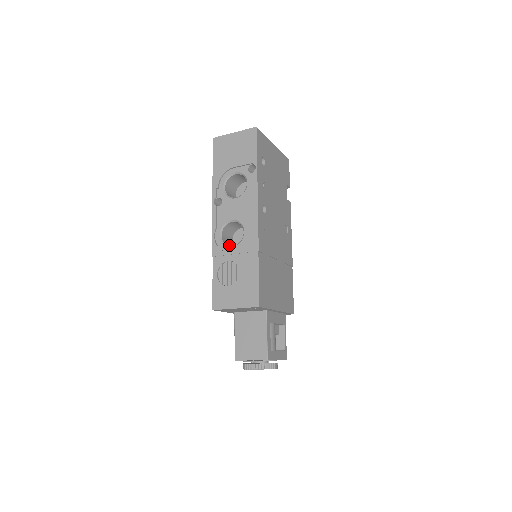
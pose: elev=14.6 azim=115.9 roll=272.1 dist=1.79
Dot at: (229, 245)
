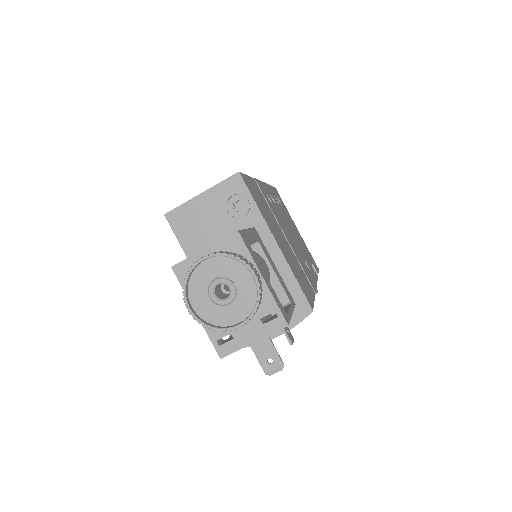
Dot at: occluded
